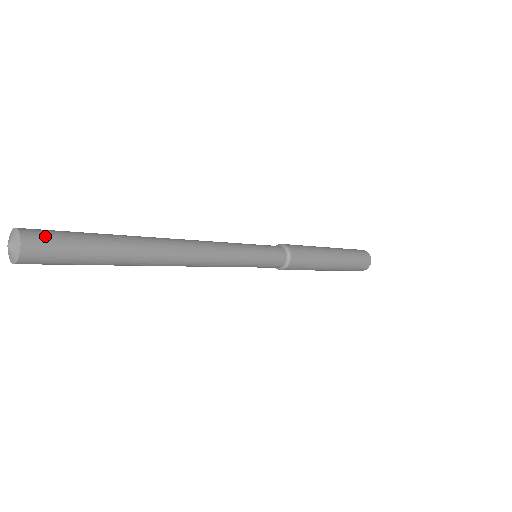
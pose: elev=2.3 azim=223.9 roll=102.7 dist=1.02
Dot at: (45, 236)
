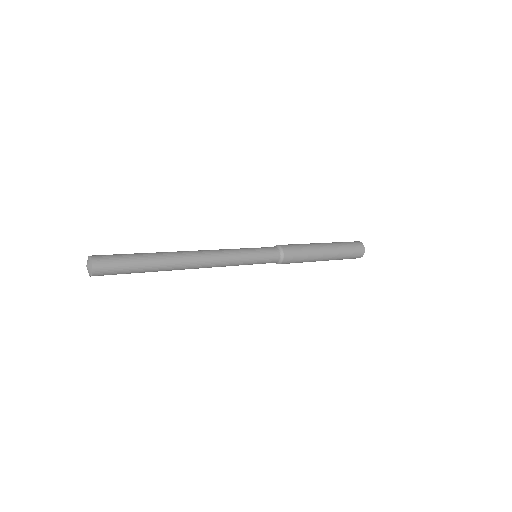
Dot at: (105, 257)
